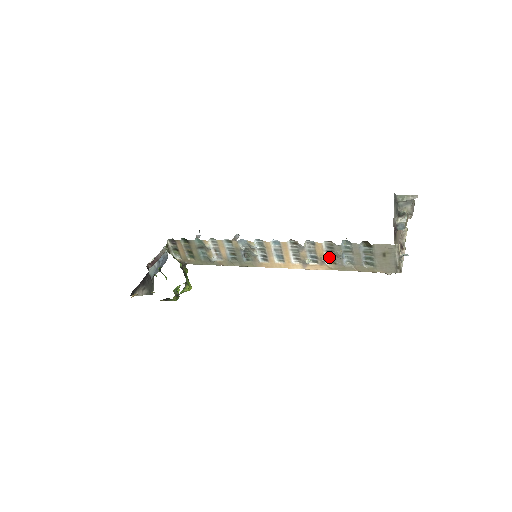
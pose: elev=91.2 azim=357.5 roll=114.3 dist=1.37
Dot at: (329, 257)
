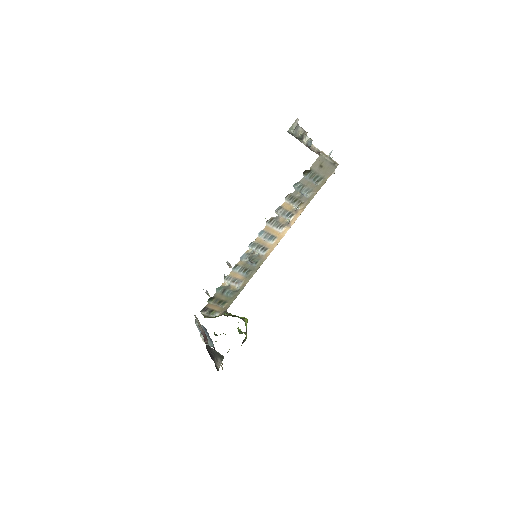
Dot at: (296, 204)
